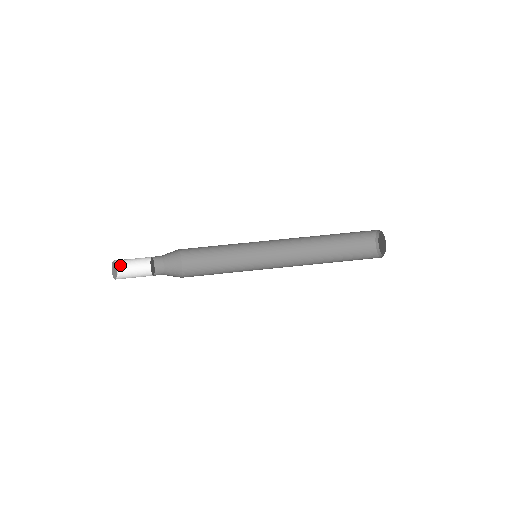
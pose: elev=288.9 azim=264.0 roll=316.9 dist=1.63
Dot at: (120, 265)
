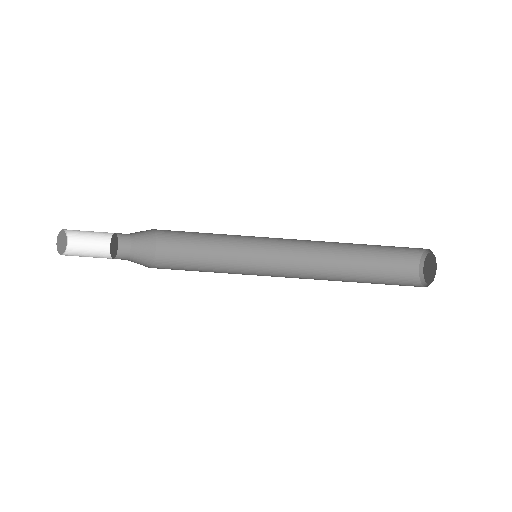
Dot at: (71, 232)
